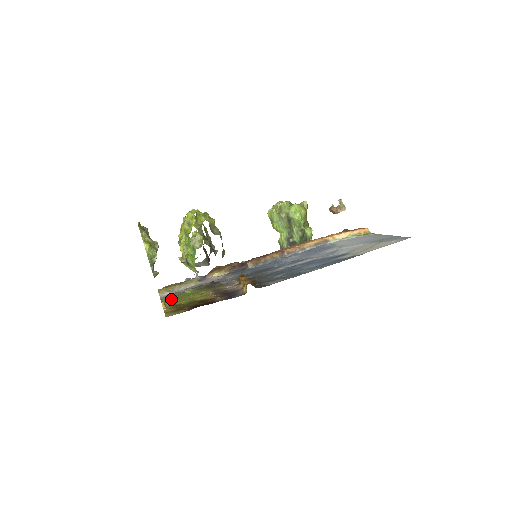
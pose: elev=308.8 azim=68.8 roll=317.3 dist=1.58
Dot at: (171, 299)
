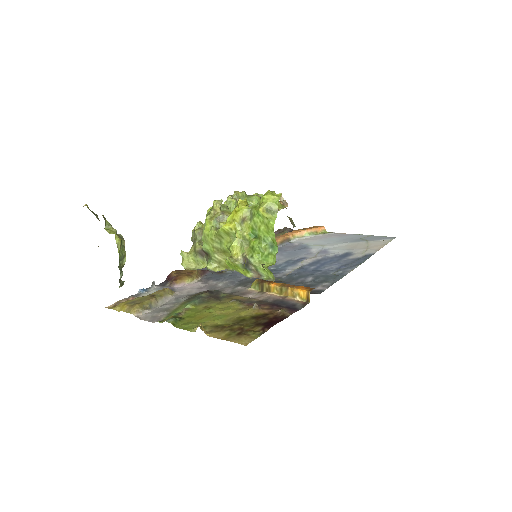
Dot at: (182, 319)
